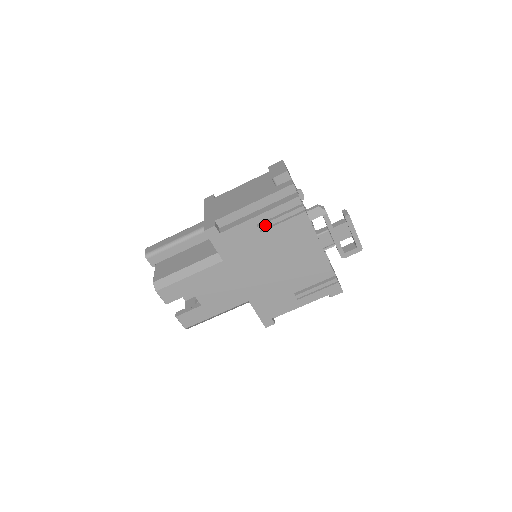
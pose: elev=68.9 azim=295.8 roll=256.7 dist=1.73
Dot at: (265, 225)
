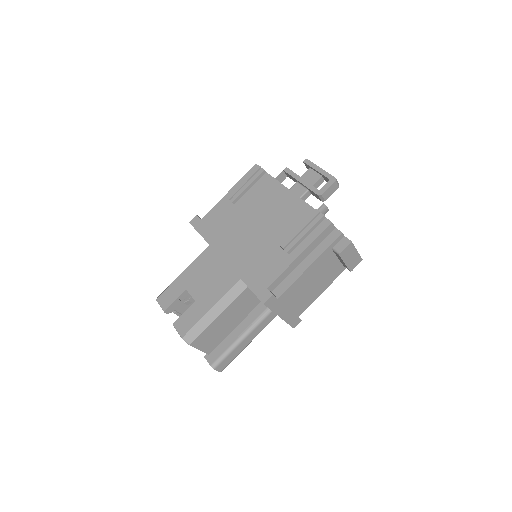
Dot at: (233, 193)
